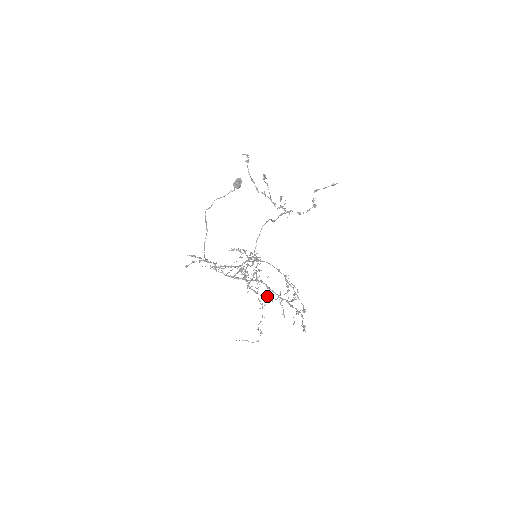
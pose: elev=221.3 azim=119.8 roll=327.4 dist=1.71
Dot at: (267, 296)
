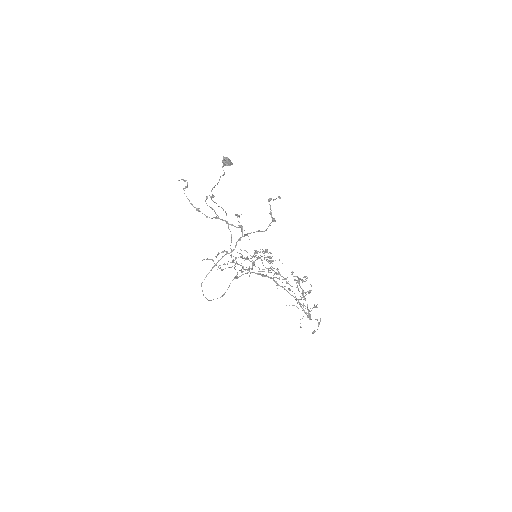
Dot at: (295, 276)
